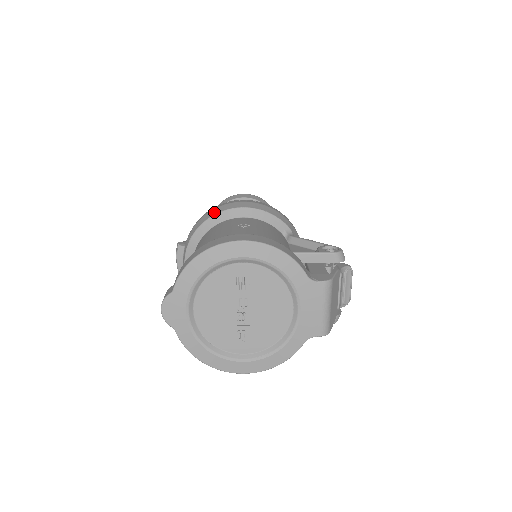
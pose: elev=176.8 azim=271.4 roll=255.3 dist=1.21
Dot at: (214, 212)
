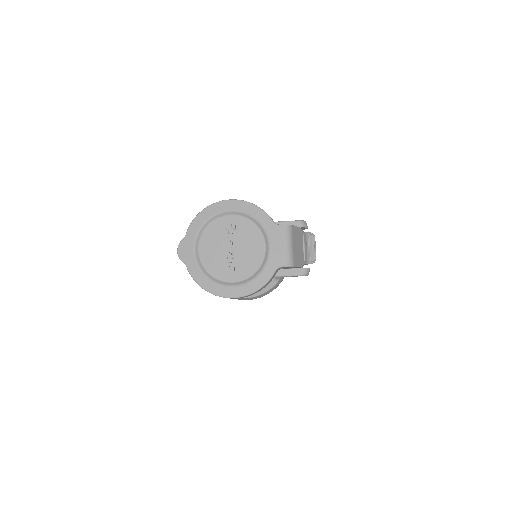
Dot at: occluded
